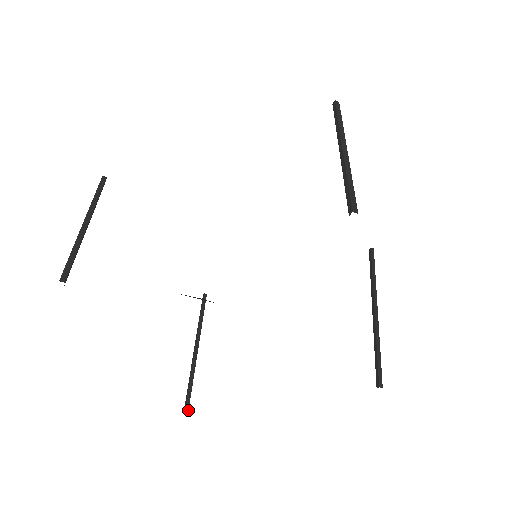
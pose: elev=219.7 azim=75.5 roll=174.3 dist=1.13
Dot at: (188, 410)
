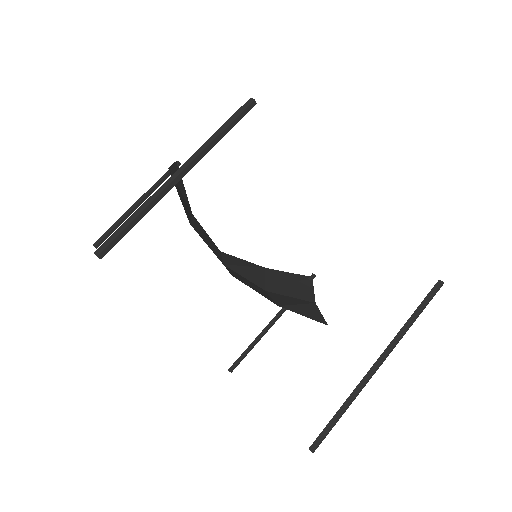
Dot at: (230, 371)
